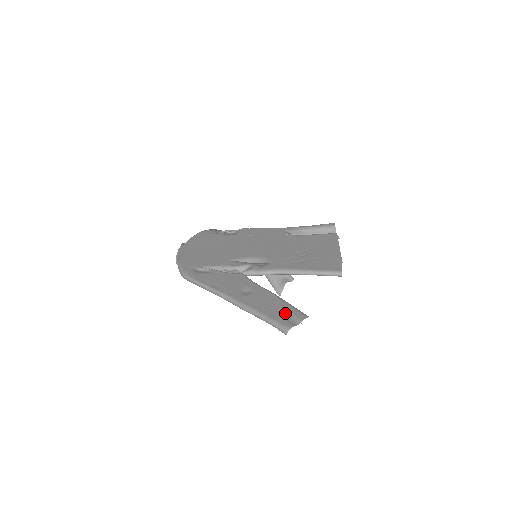
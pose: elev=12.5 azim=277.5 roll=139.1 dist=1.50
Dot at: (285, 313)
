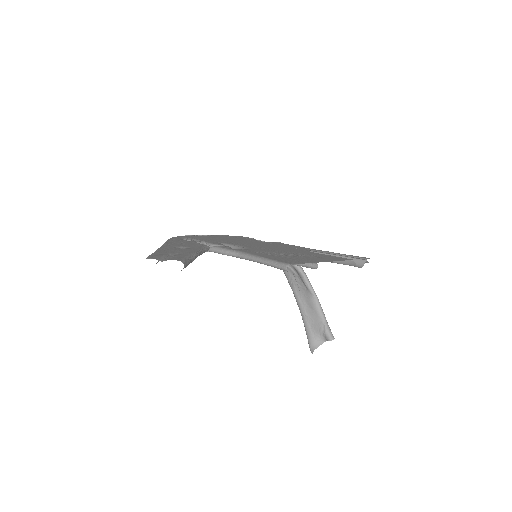
Dot at: (171, 256)
